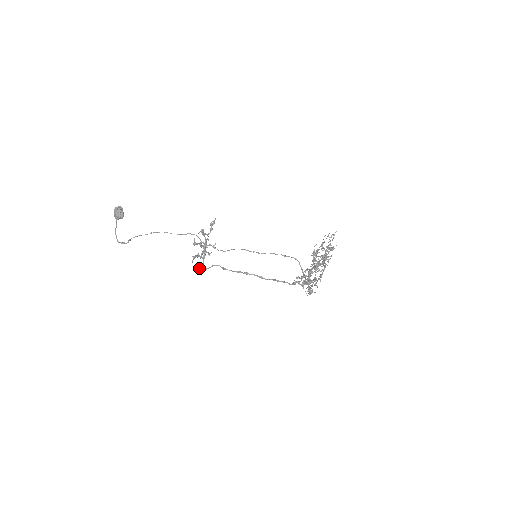
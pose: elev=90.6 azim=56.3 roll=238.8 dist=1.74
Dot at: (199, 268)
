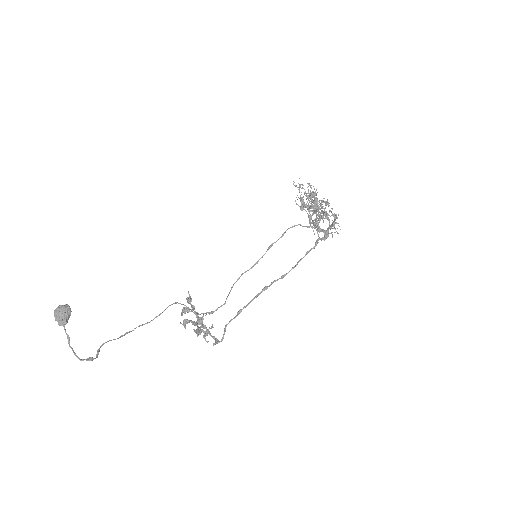
Dot at: (213, 344)
